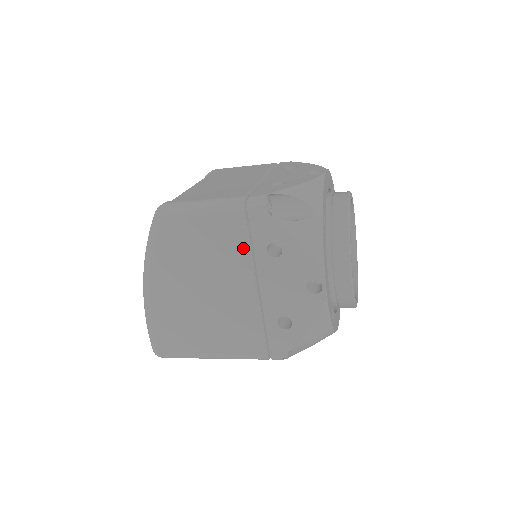
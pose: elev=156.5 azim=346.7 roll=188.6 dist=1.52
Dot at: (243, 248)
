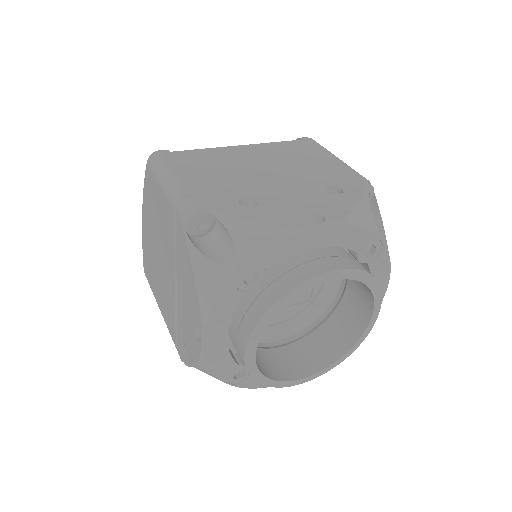
Dot at: (173, 243)
